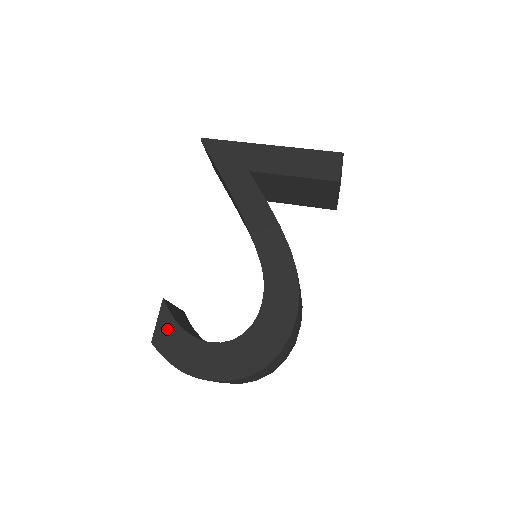
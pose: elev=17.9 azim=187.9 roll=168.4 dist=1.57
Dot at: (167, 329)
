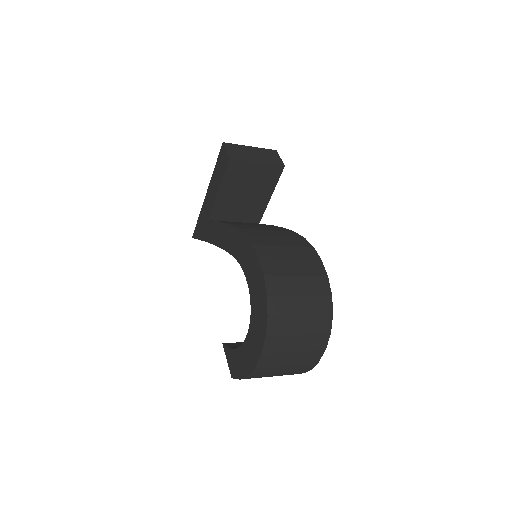
Dot at: (231, 359)
